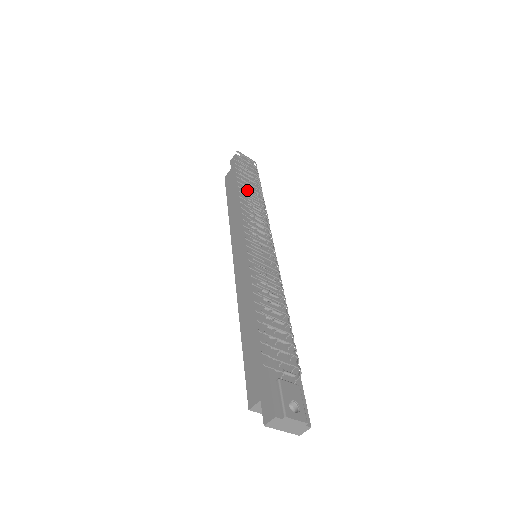
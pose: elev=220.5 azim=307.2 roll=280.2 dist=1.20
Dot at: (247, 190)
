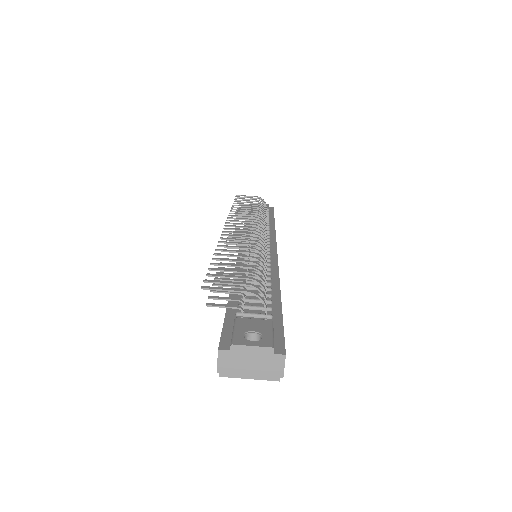
Dot at: (237, 209)
